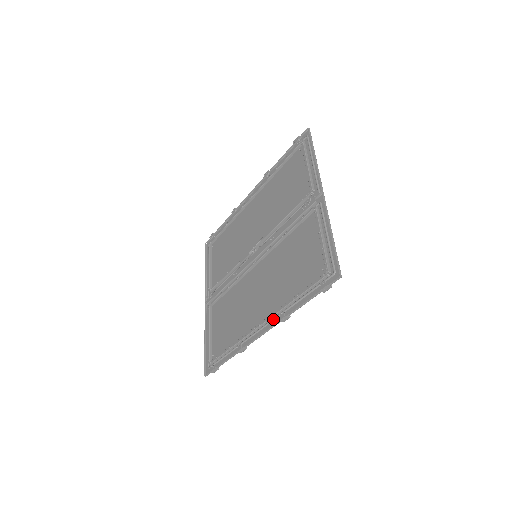
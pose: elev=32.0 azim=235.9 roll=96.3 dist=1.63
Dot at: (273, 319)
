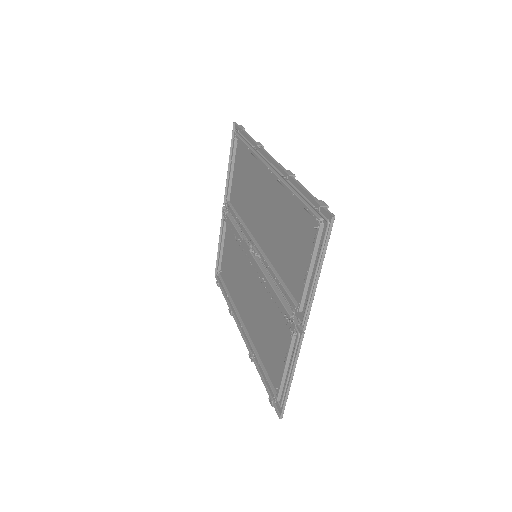
Dot at: occluded
